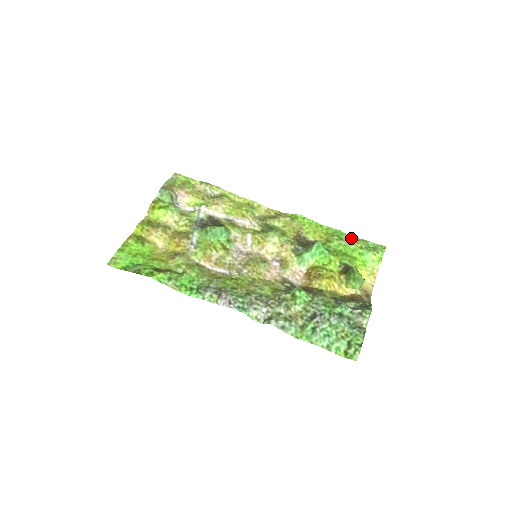
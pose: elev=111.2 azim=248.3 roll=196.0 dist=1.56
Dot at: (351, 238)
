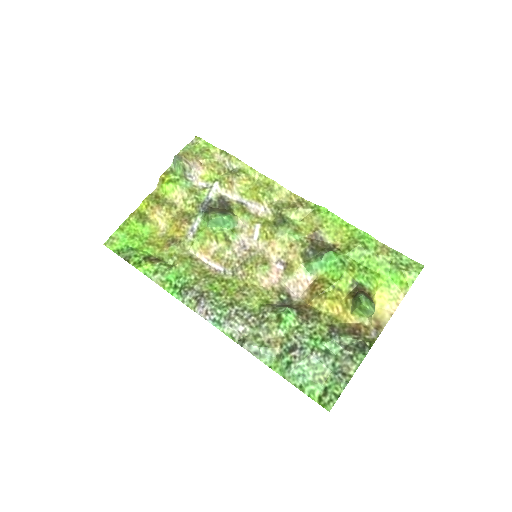
Dot at: (382, 247)
